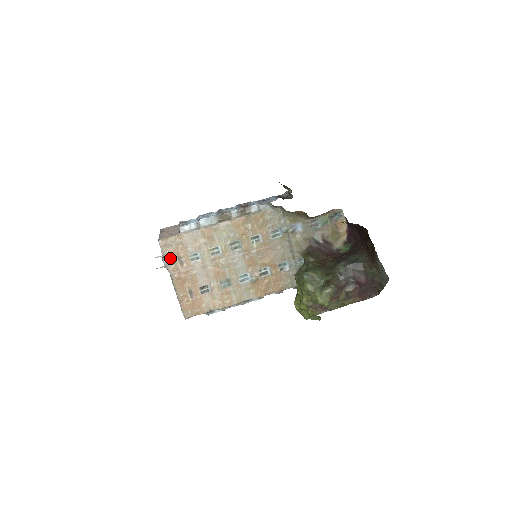
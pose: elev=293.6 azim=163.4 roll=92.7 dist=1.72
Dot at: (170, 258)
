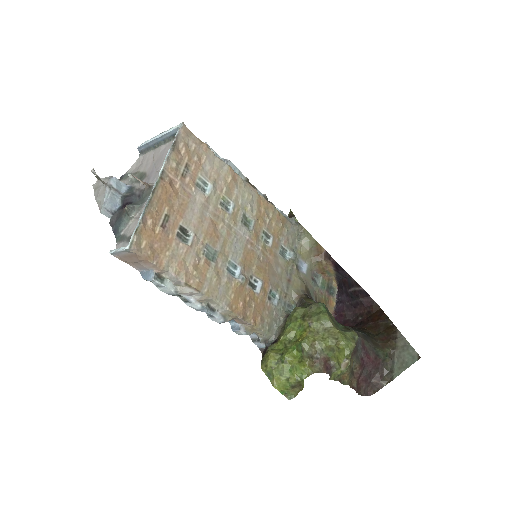
Dot at: (178, 153)
